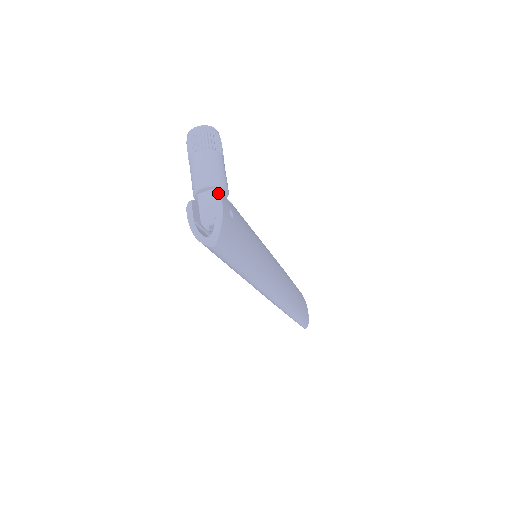
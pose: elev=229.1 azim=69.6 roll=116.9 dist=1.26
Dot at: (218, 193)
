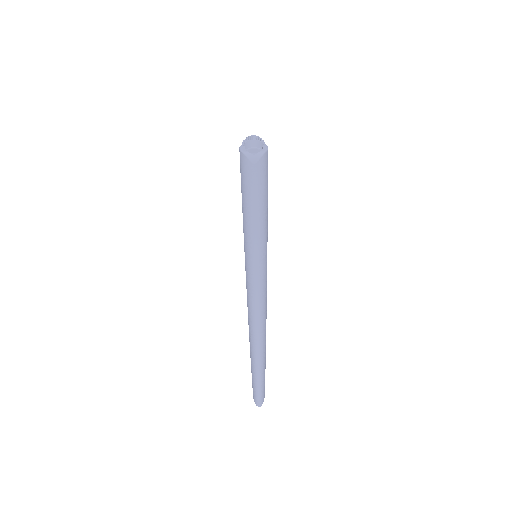
Dot at: (266, 145)
